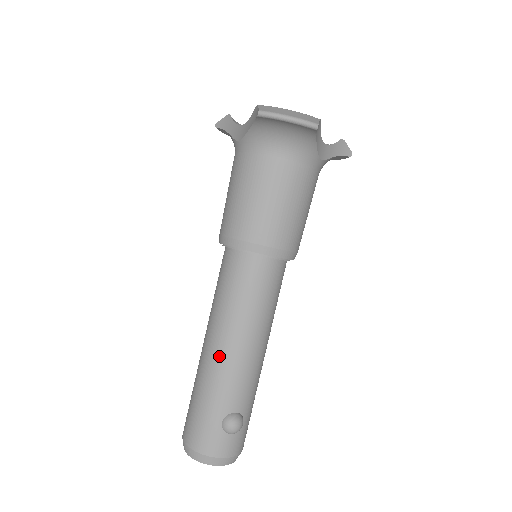
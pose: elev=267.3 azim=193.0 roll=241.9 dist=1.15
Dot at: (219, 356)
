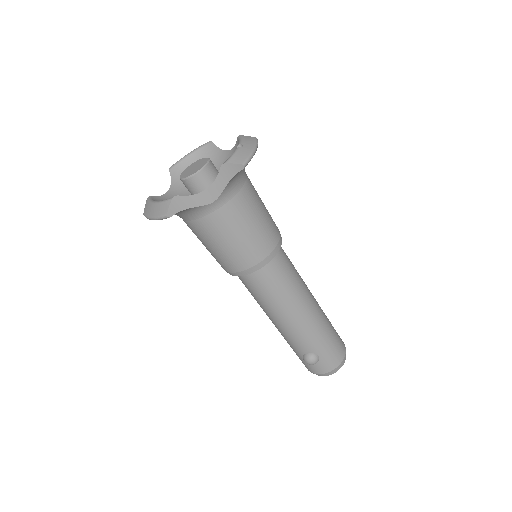
Dot at: occluded
